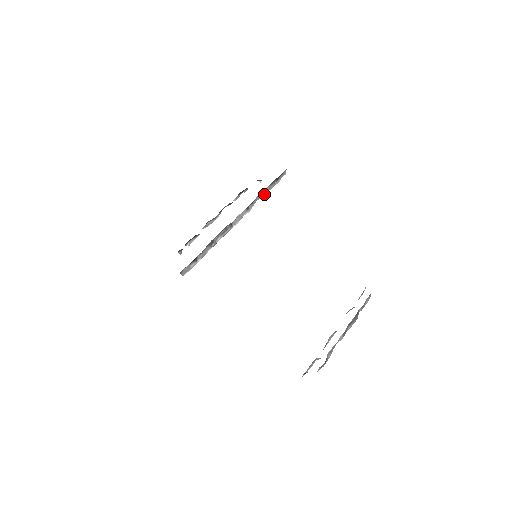
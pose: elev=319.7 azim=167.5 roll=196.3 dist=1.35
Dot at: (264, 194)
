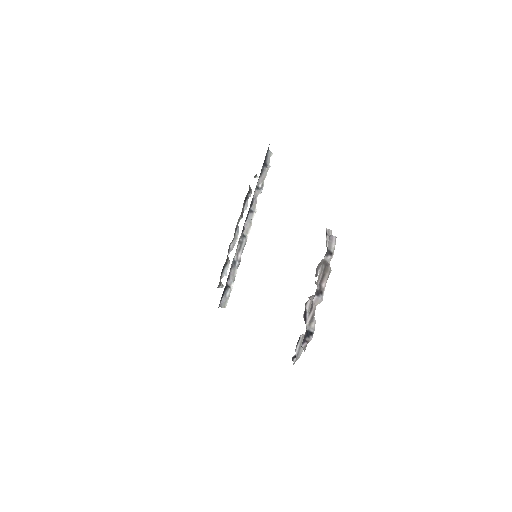
Dot at: (261, 187)
